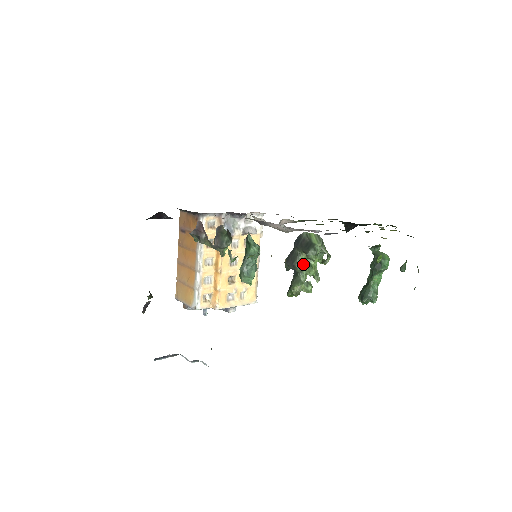
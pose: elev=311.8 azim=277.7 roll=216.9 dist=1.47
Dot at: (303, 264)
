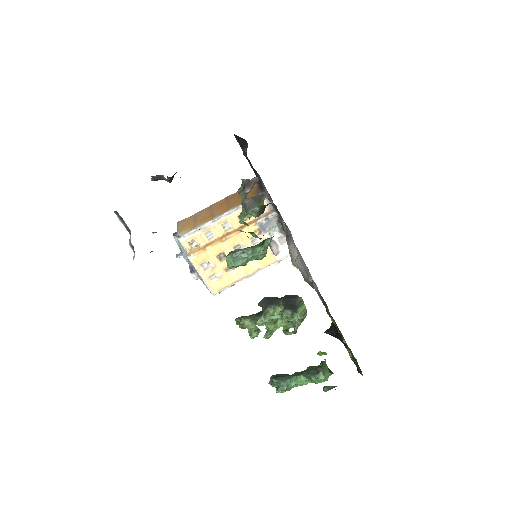
Dot at: (273, 314)
